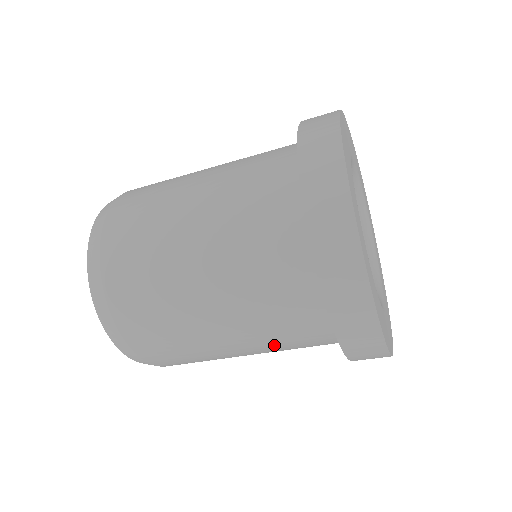
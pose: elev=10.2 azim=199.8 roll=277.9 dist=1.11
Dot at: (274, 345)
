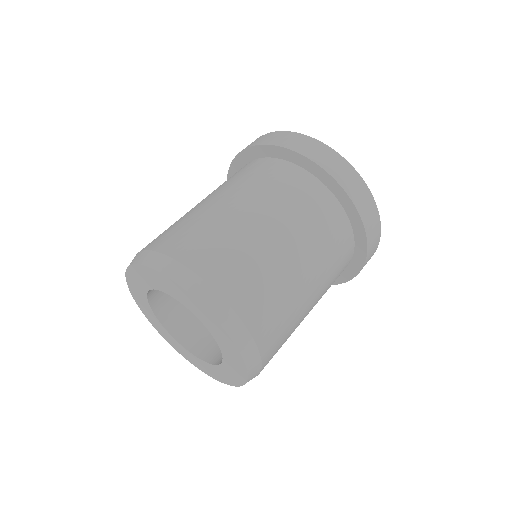
Dot at: occluded
